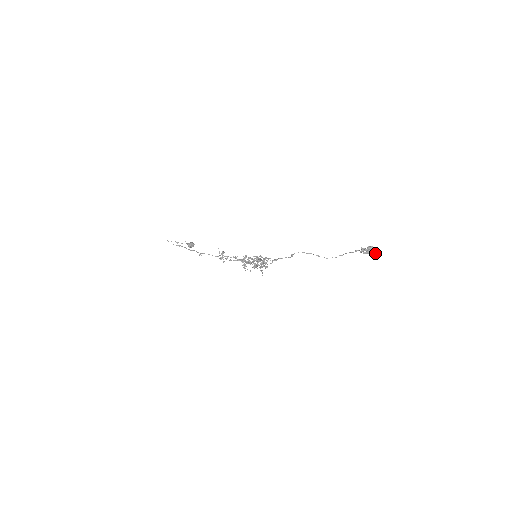
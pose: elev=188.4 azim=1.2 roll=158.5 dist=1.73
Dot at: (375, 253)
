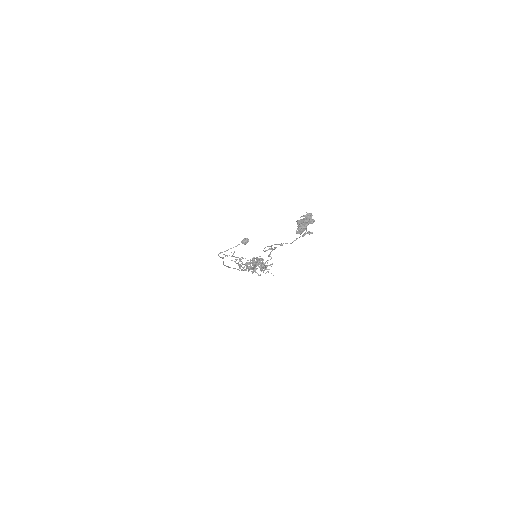
Dot at: (306, 229)
